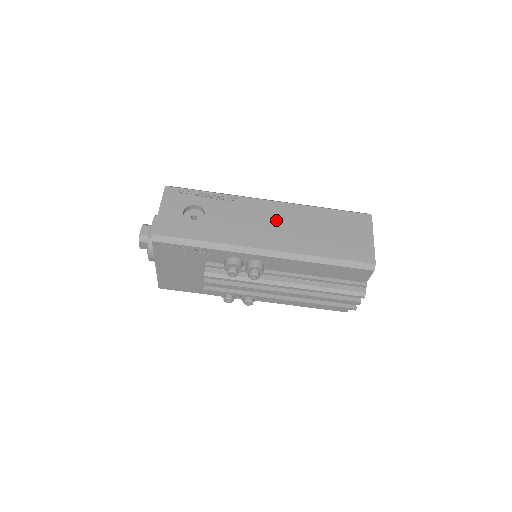
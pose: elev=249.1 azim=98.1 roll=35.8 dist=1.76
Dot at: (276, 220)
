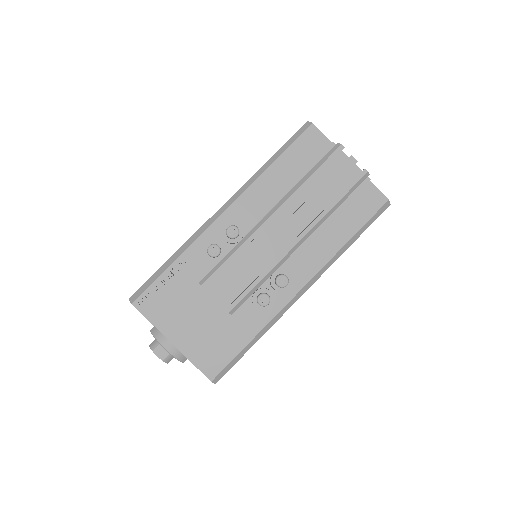
Dot at: occluded
